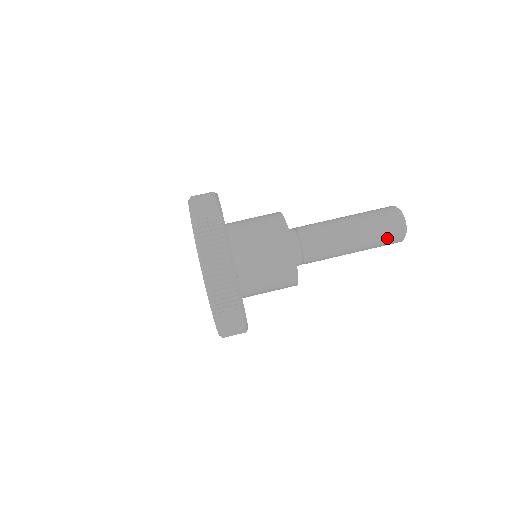
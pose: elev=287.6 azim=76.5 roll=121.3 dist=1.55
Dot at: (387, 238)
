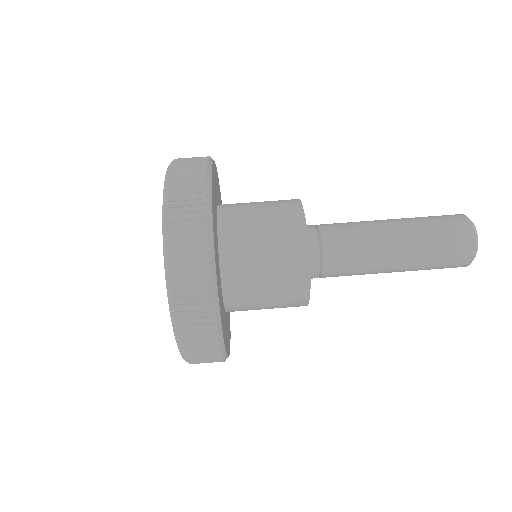
Dot at: (438, 268)
